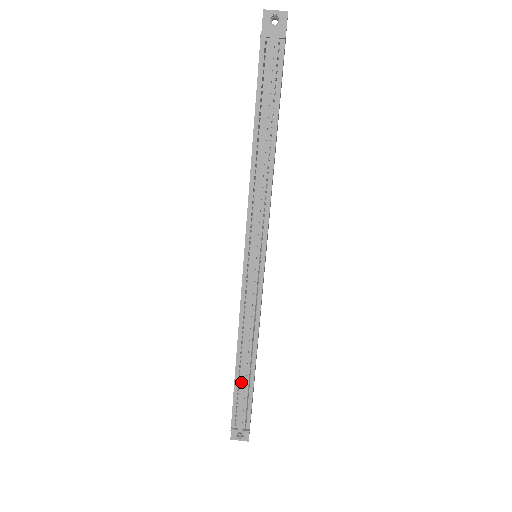
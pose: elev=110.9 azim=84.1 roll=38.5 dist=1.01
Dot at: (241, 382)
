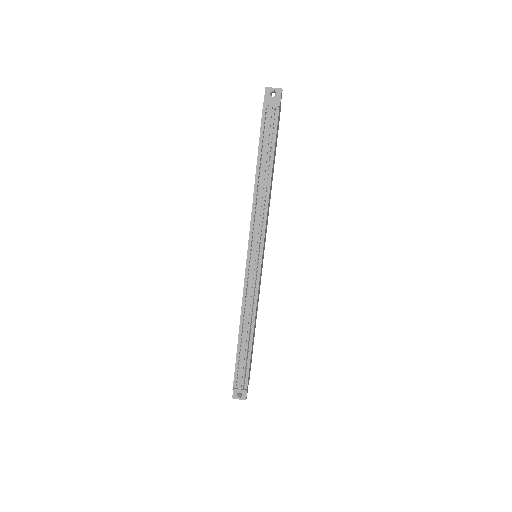
Dot at: (242, 351)
